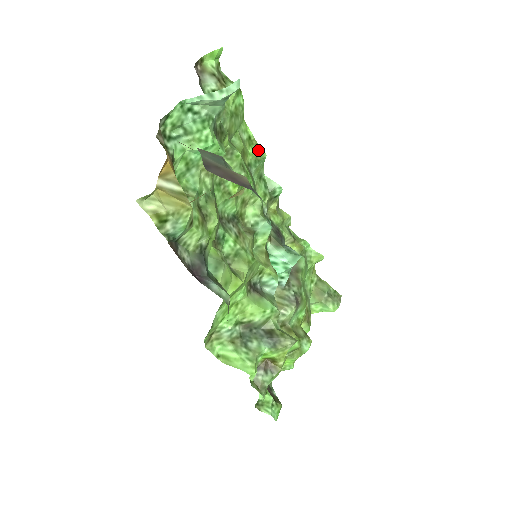
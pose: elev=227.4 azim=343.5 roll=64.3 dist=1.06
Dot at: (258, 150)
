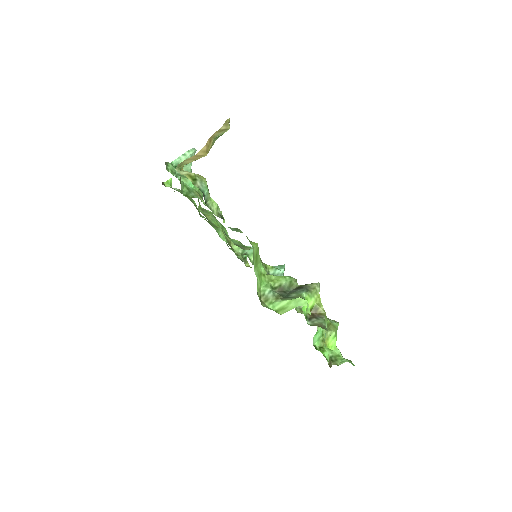
Dot at: occluded
